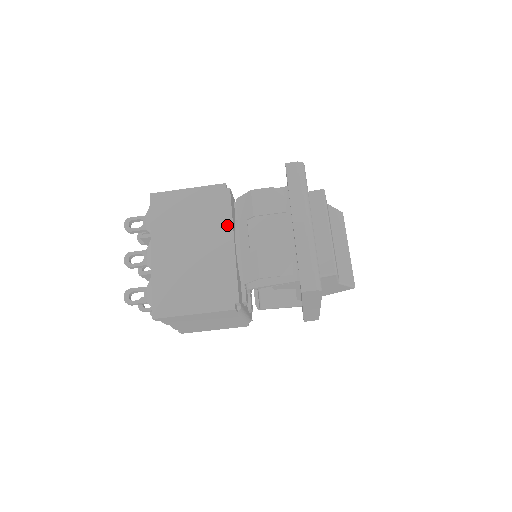
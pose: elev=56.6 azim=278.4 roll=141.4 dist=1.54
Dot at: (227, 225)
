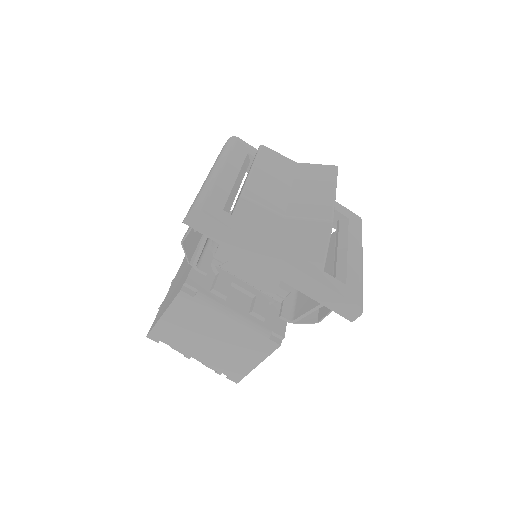
Dot at: occluded
